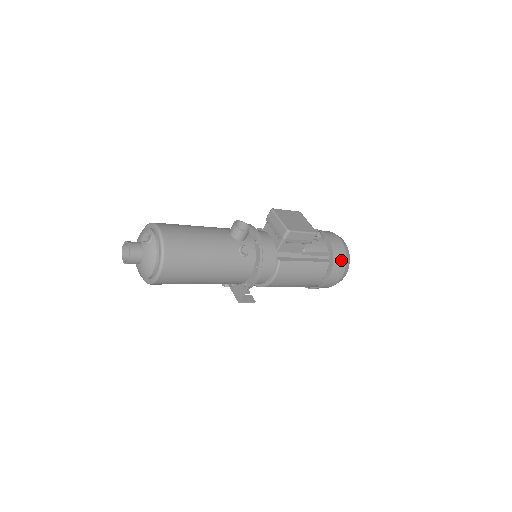
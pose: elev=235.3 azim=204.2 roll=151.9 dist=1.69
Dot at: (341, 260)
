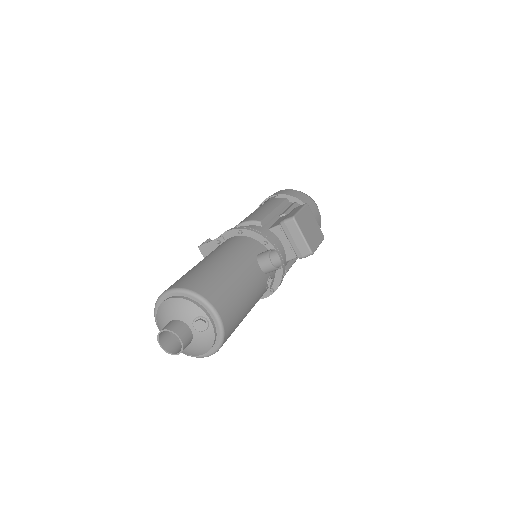
Dot at: occluded
